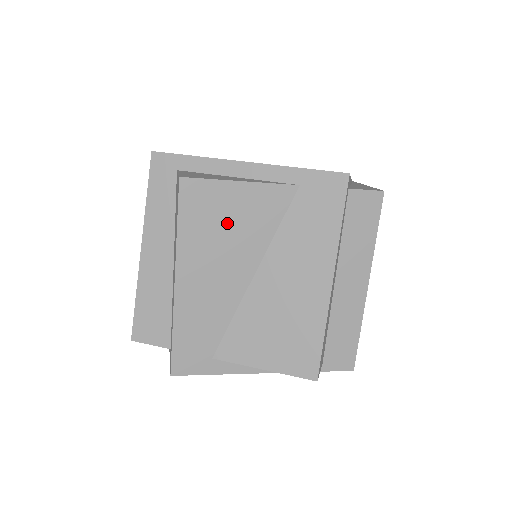
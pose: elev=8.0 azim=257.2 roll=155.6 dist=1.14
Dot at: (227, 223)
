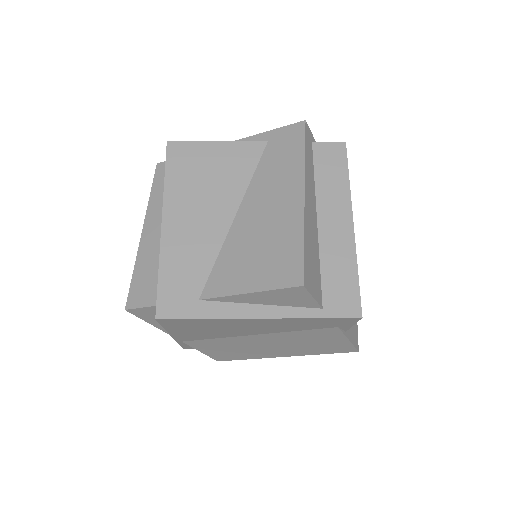
Dot at: (207, 173)
